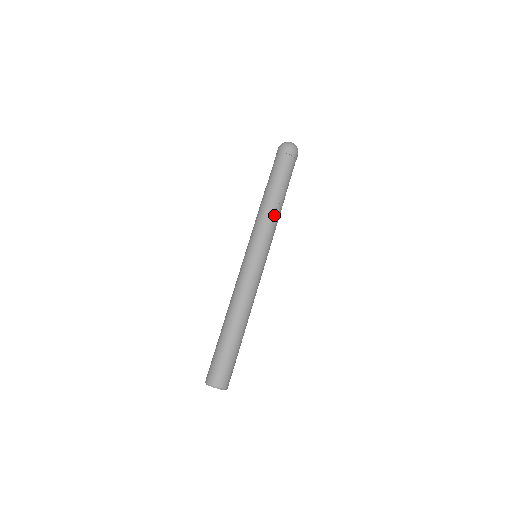
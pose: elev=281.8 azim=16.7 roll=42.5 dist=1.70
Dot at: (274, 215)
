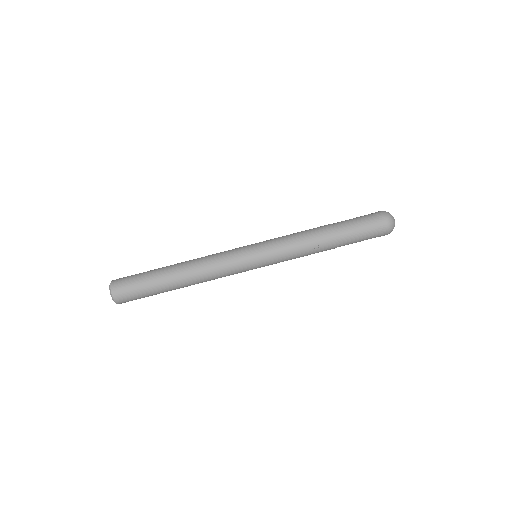
Dot at: (305, 245)
